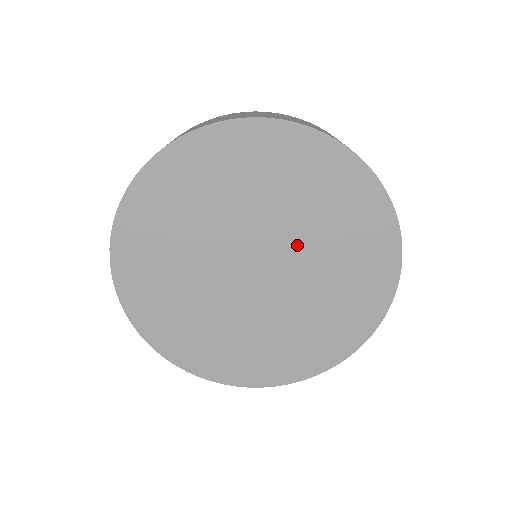
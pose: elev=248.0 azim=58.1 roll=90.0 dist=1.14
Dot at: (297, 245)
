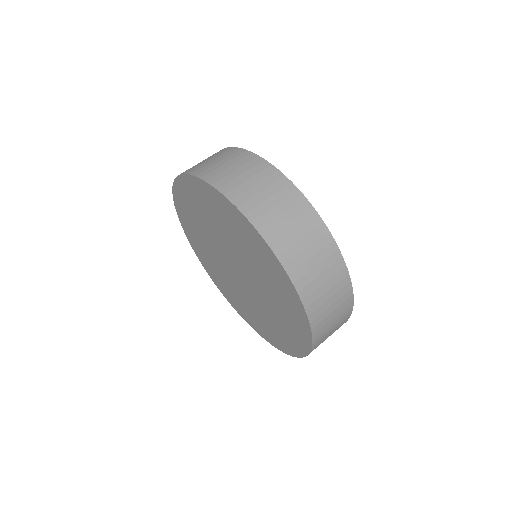
Dot at: (242, 259)
